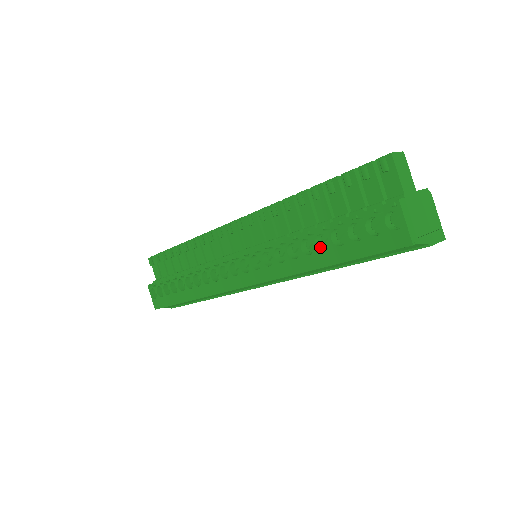
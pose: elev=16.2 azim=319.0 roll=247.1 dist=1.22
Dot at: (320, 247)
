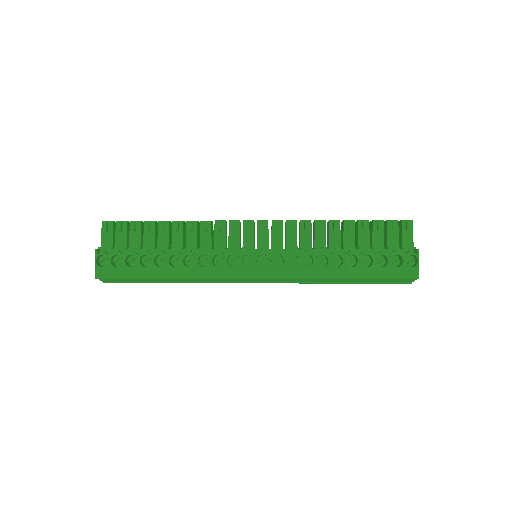
Dot at: (345, 264)
